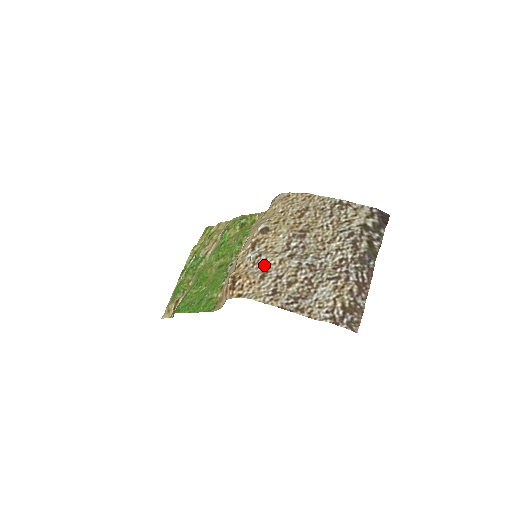
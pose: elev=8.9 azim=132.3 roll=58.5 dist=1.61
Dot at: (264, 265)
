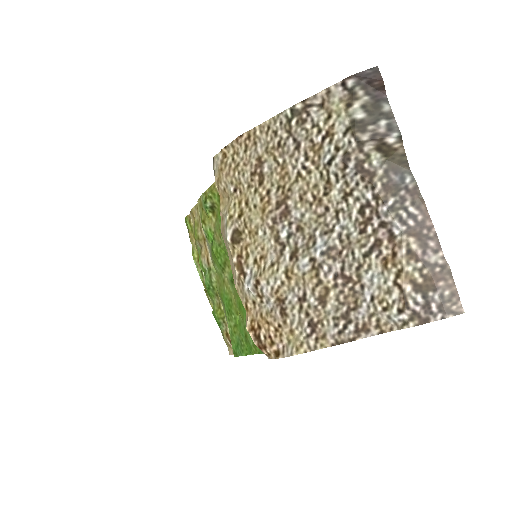
Dot at: (272, 294)
